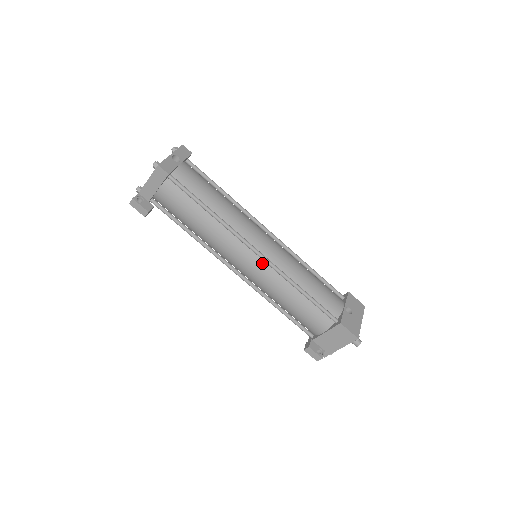
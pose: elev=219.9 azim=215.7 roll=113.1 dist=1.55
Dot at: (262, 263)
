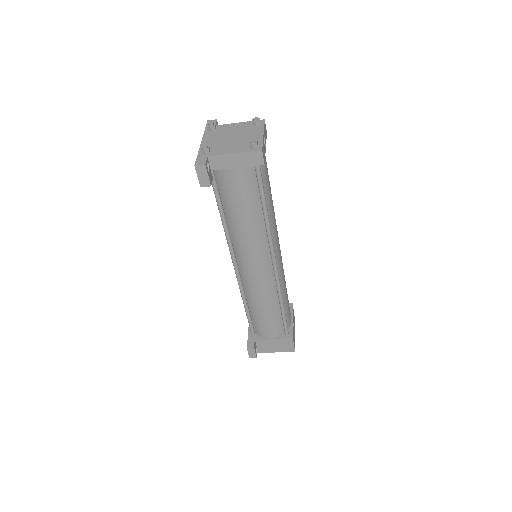
Dot at: (270, 273)
